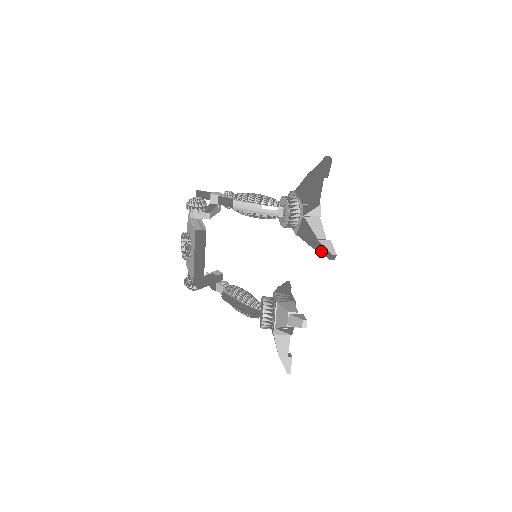
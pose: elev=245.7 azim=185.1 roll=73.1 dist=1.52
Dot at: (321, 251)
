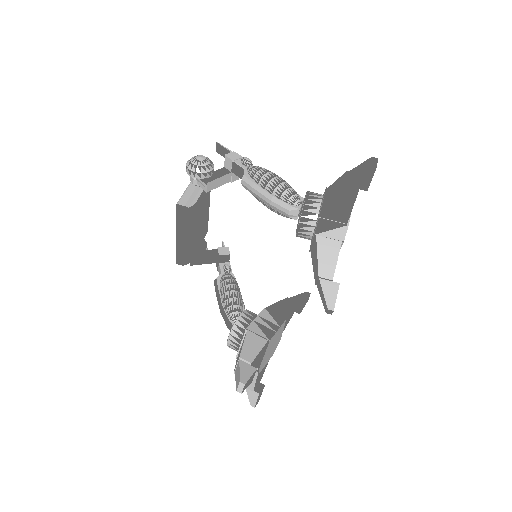
Dot at: (320, 293)
